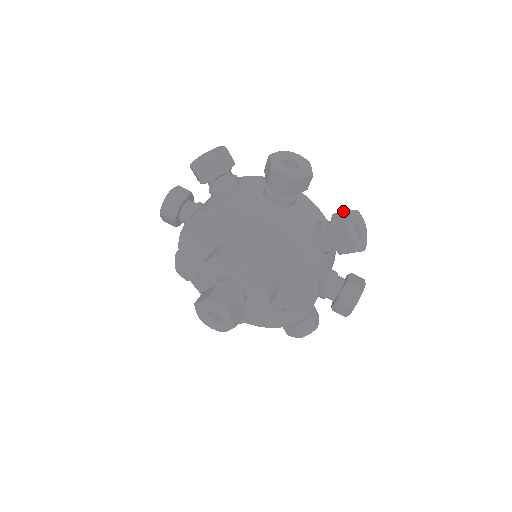
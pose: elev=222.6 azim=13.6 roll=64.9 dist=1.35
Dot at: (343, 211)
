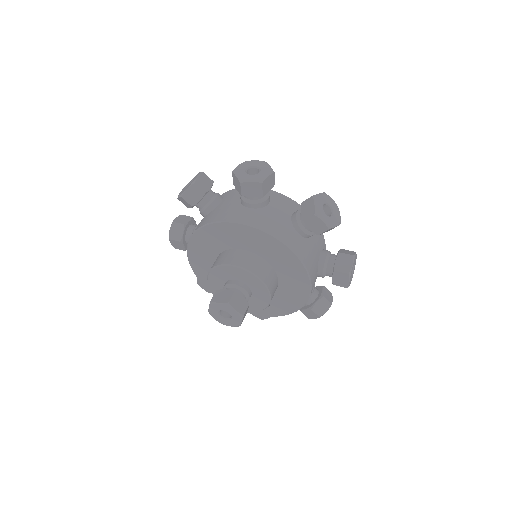
Dot at: (349, 254)
